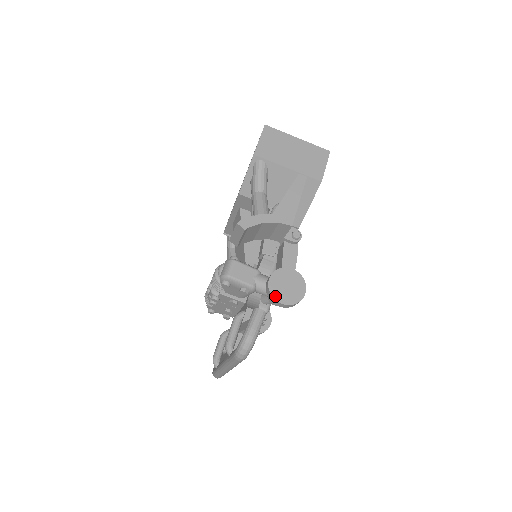
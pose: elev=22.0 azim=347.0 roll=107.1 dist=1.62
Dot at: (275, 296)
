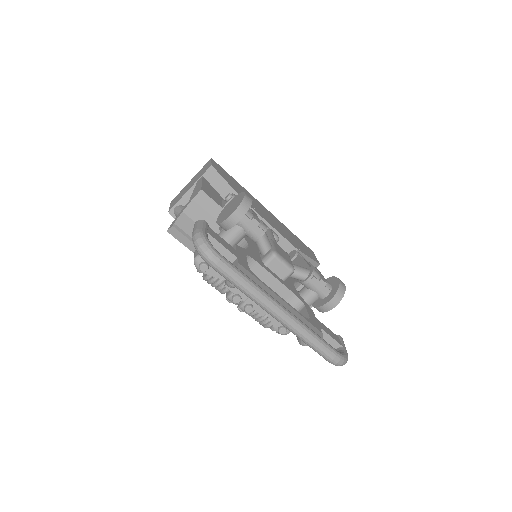
Dot at: (224, 219)
